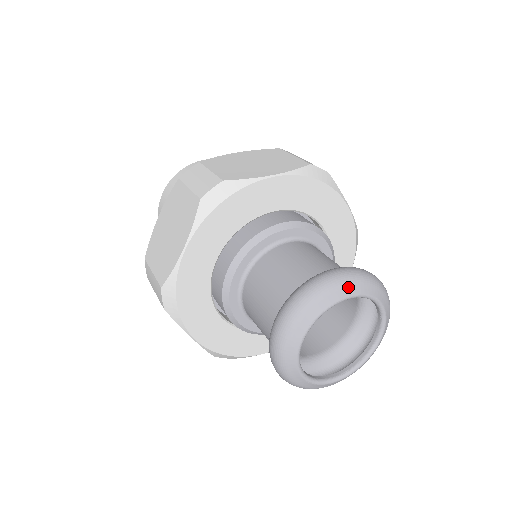
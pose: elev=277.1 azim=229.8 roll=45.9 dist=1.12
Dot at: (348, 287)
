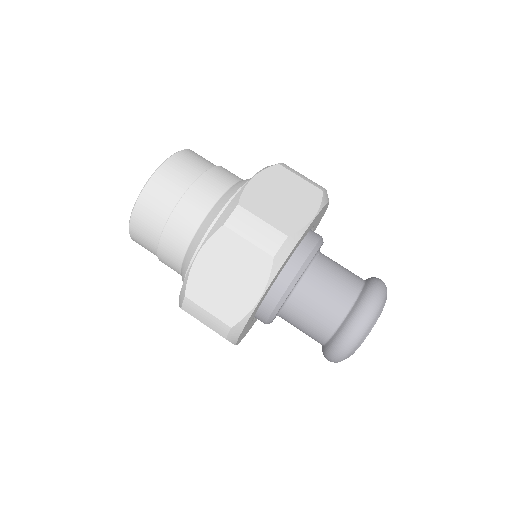
Dot at: (362, 340)
